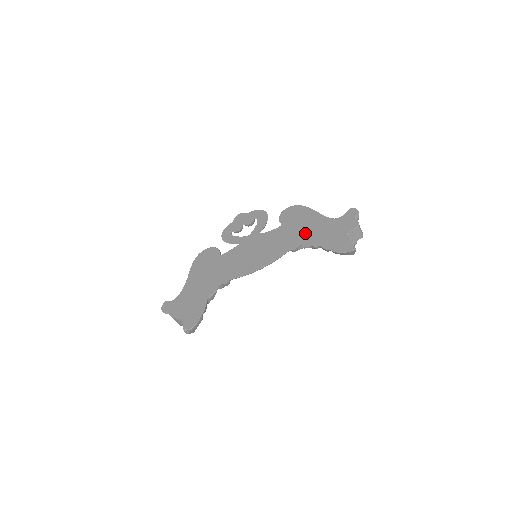
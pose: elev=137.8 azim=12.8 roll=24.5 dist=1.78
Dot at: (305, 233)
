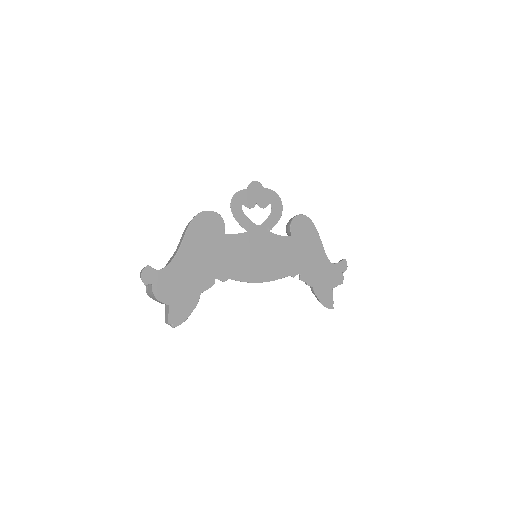
Dot at: (307, 263)
